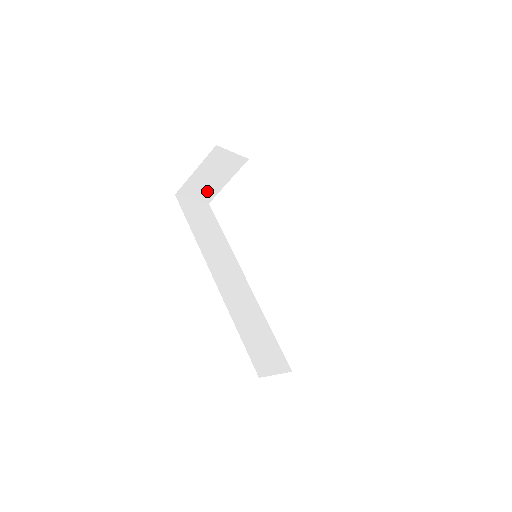
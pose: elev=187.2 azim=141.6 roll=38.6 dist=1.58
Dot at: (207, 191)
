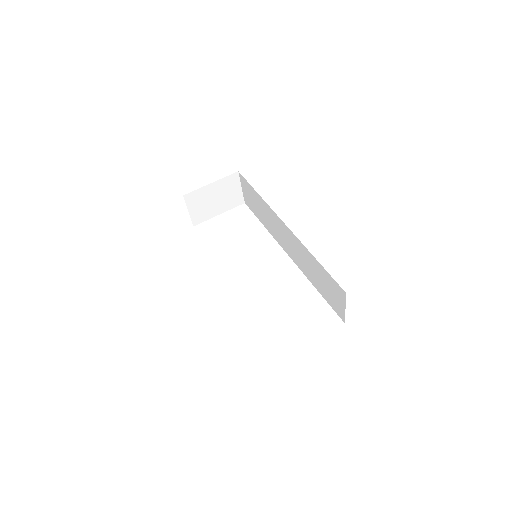
Dot at: (202, 212)
